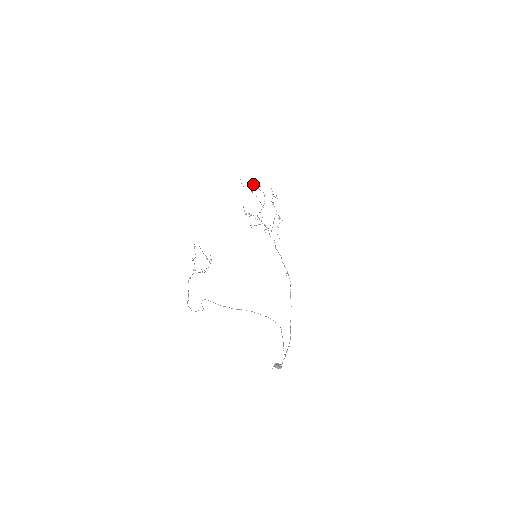
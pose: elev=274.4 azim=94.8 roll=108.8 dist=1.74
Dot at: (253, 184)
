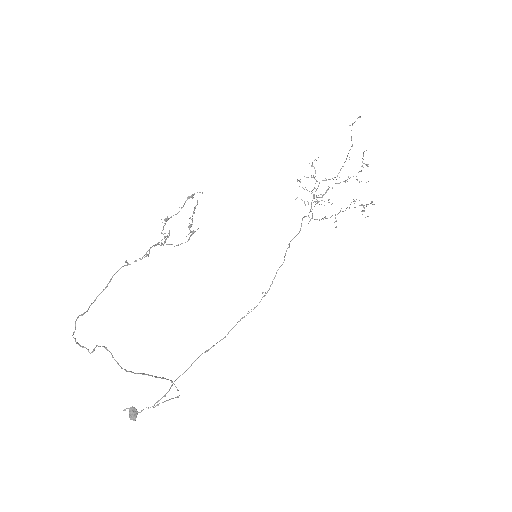
Dot at: occluded
